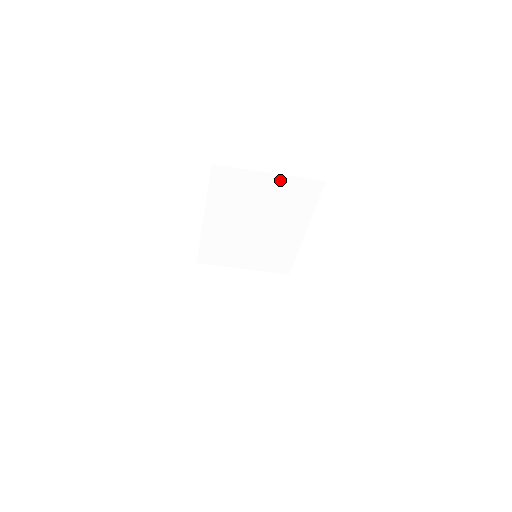
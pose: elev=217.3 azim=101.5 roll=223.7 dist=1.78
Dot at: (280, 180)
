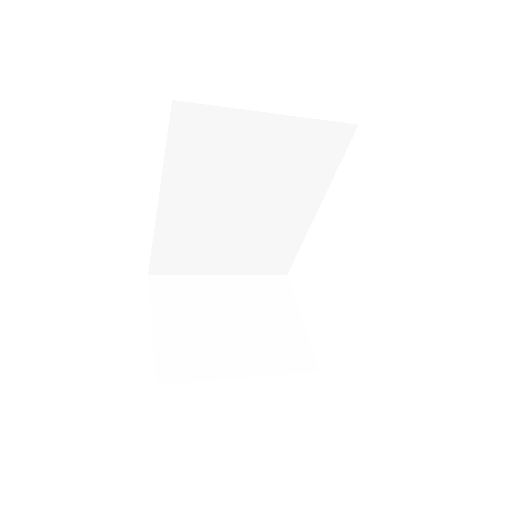
Dot at: (288, 126)
